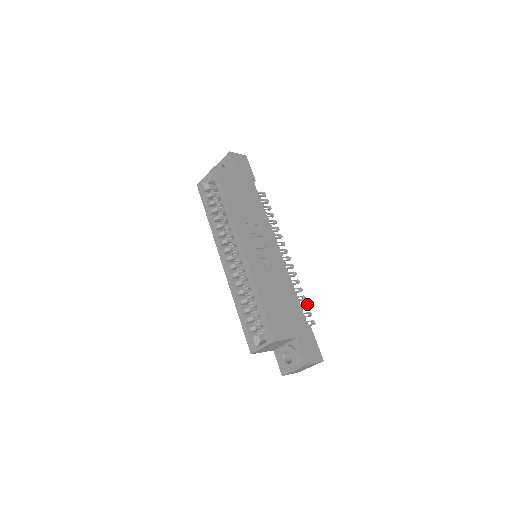
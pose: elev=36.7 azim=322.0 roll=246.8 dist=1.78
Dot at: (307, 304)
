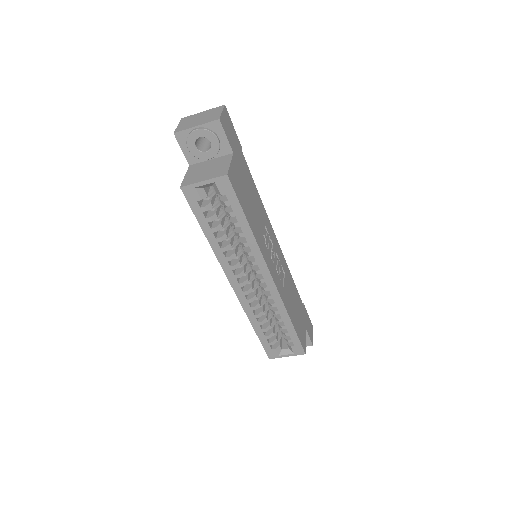
Dot at: occluded
